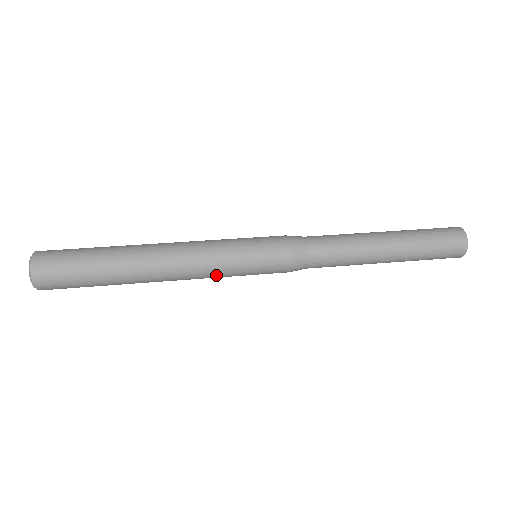
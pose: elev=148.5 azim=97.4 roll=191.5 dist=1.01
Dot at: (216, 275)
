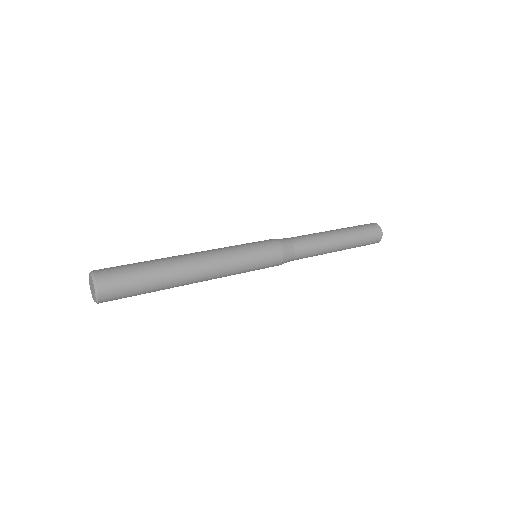
Dot at: (234, 261)
